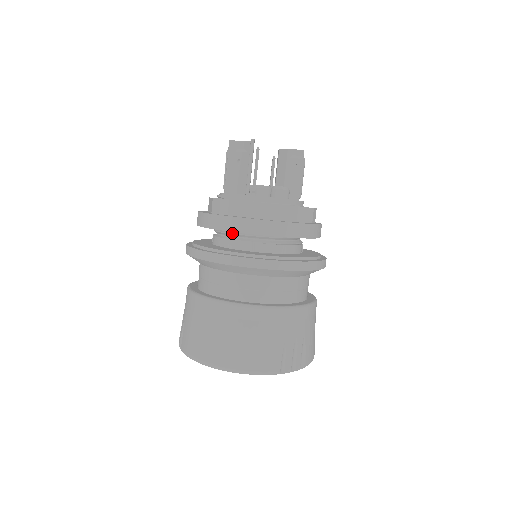
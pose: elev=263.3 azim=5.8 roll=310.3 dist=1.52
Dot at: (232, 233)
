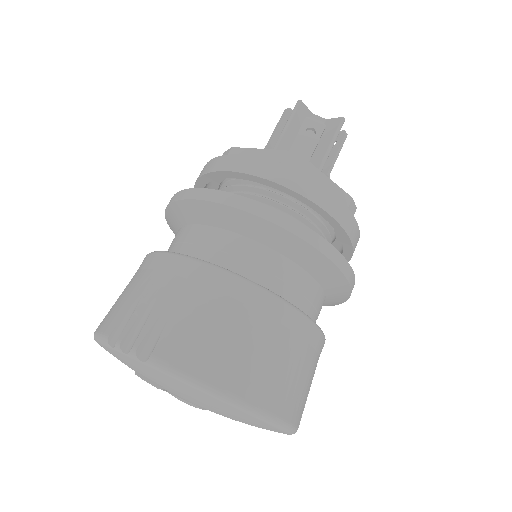
Dot at: (294, 210)
